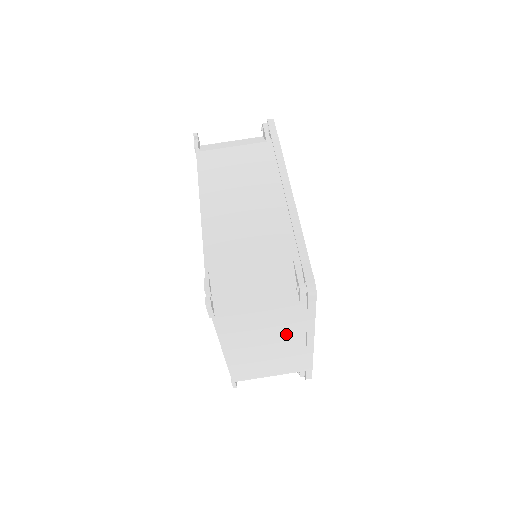
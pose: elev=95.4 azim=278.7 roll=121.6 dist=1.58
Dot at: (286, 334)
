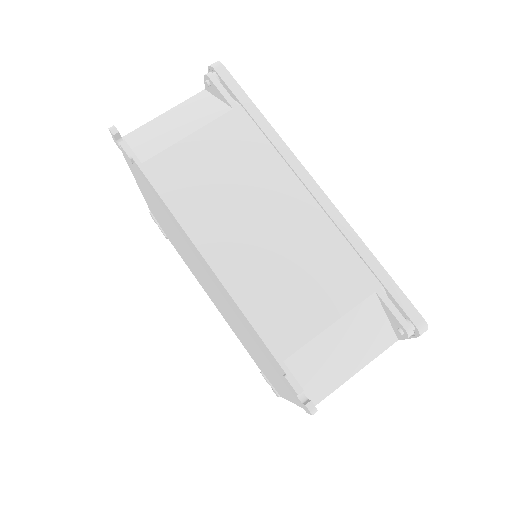
Dot at: occluded
